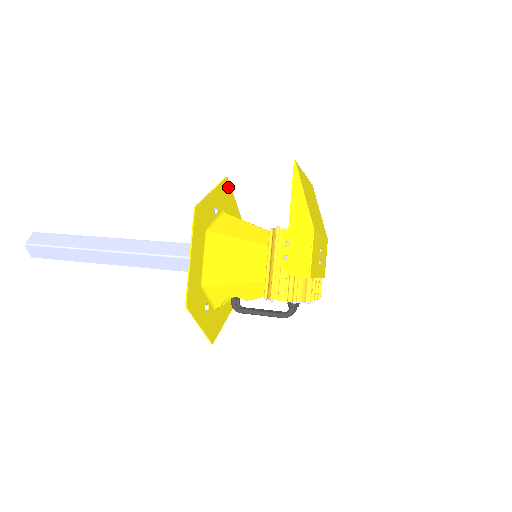
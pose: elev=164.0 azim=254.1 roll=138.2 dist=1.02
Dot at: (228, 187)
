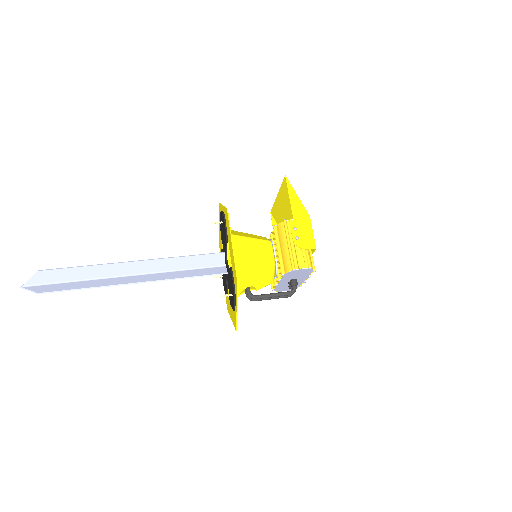
Dot at: occluded
